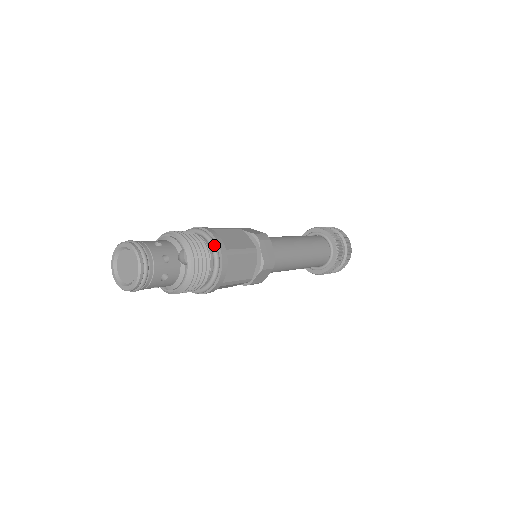
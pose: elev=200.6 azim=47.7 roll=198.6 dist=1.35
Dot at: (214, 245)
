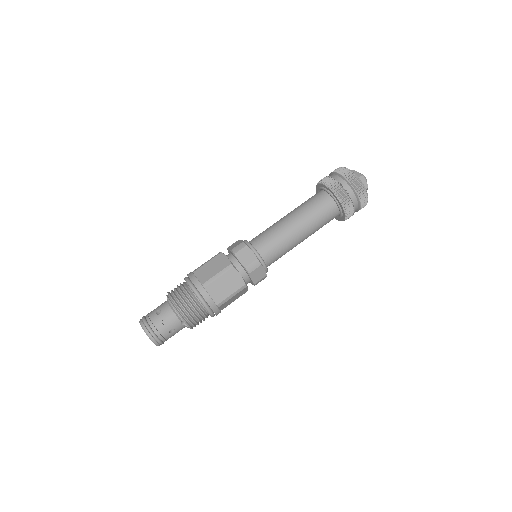
Dot at: (206, 308)
